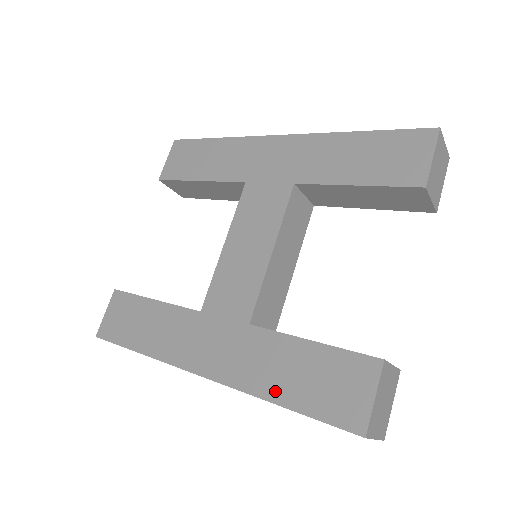
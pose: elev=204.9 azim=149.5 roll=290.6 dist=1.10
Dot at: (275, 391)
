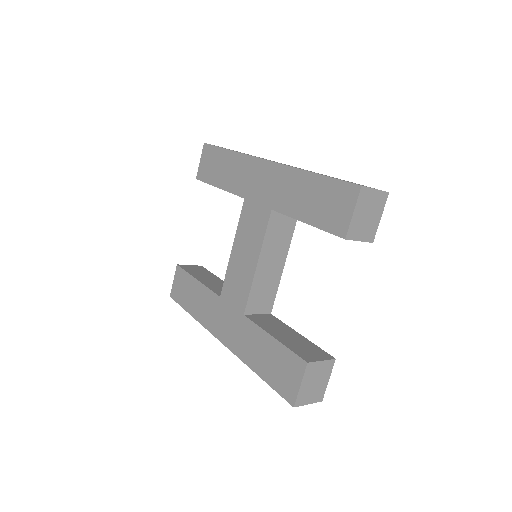
Dot at: (254, 364)
